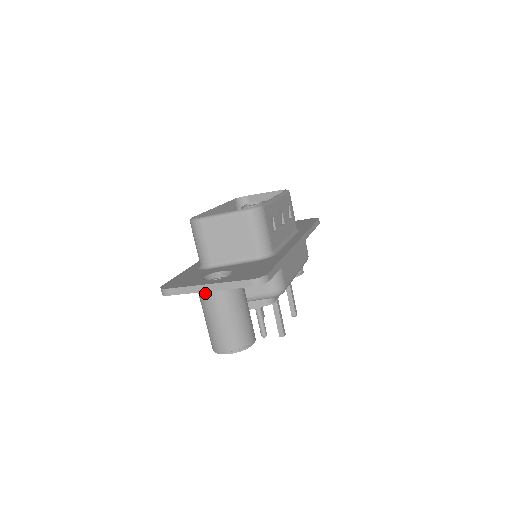
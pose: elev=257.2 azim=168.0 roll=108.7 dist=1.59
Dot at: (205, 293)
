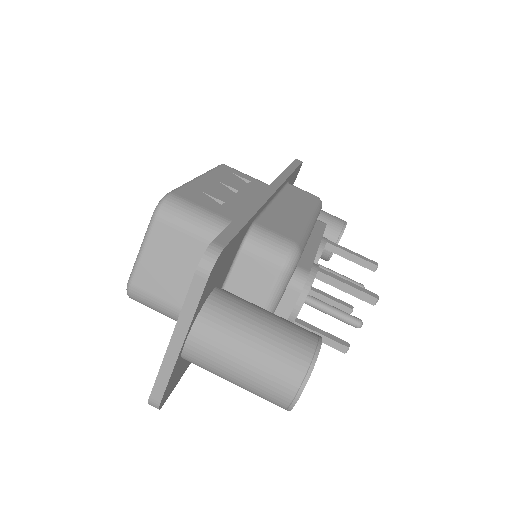
Dot at: (186, 353)
